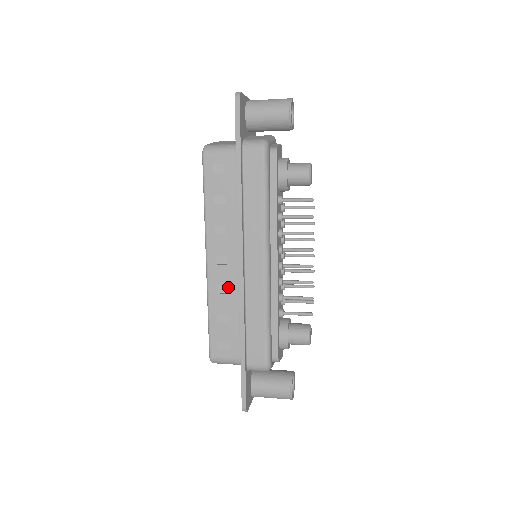
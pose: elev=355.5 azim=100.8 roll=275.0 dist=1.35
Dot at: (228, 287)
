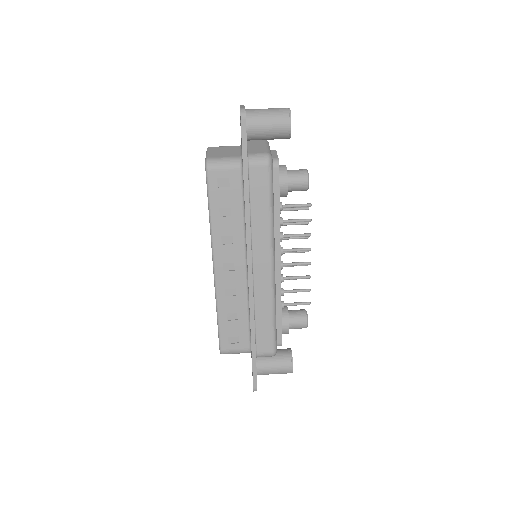
Dot at: (236, 290)
